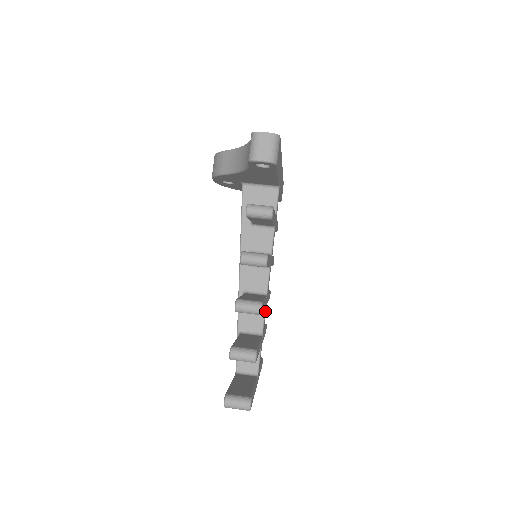
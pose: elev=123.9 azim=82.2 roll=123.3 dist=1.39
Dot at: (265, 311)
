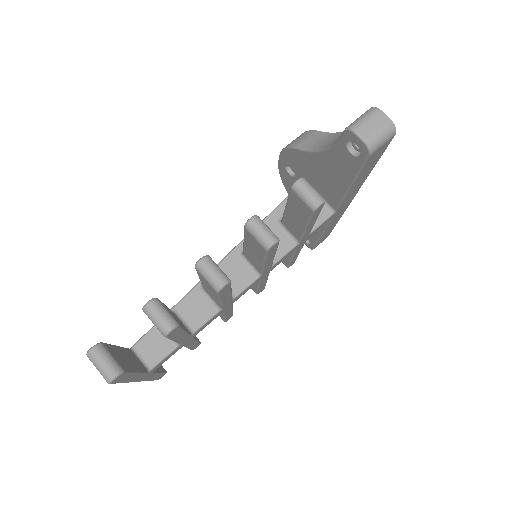
Dot at: (217, 313)
